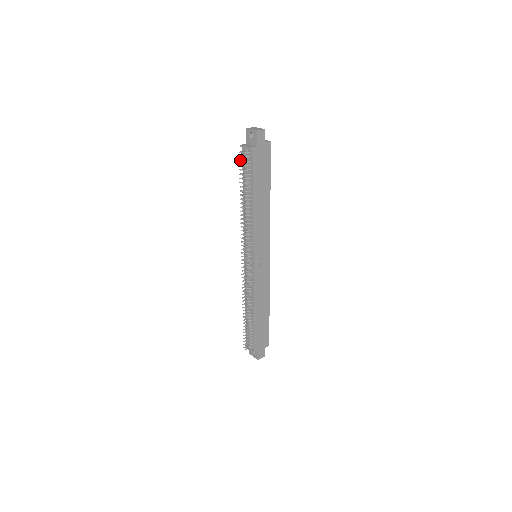
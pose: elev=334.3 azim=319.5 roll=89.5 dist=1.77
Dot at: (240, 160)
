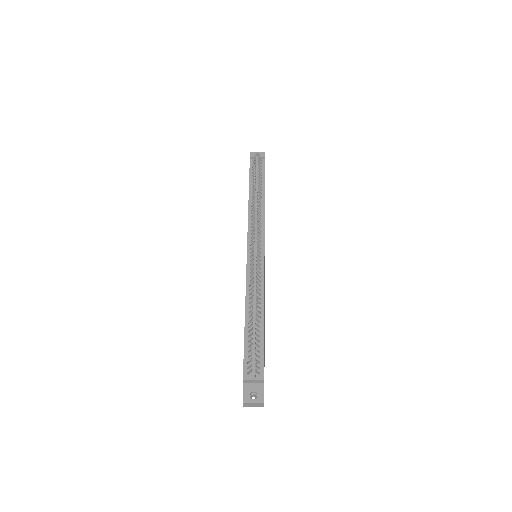
Dot at: (255, 161)
